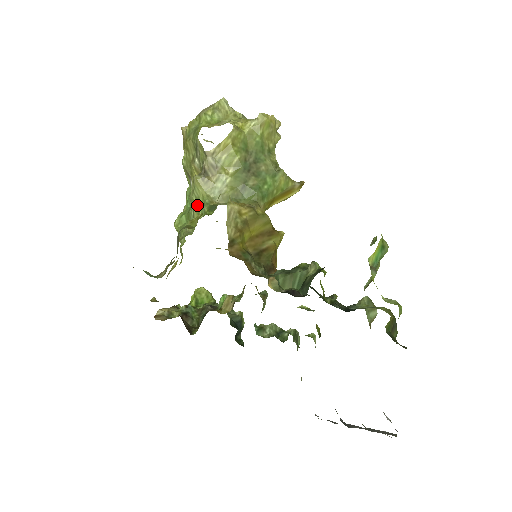
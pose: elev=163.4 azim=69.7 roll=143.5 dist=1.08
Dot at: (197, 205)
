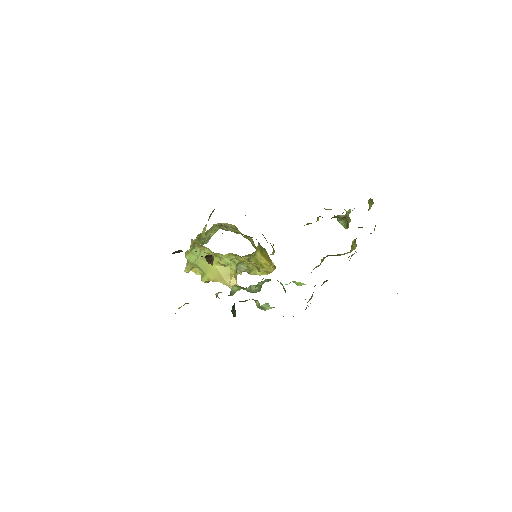
Dot at: (215, 230)
